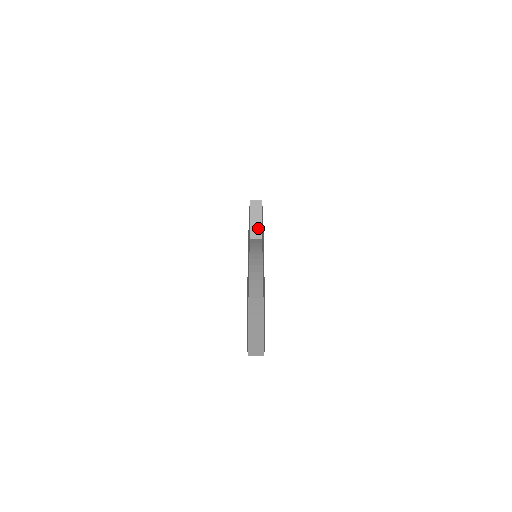
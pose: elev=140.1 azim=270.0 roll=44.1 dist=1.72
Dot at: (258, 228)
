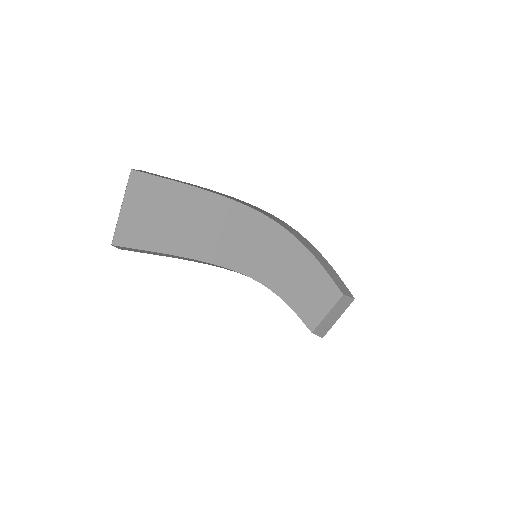
Dot at: (328, 325)
